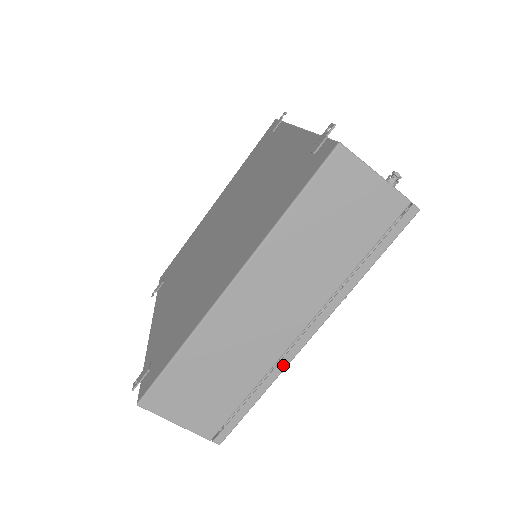
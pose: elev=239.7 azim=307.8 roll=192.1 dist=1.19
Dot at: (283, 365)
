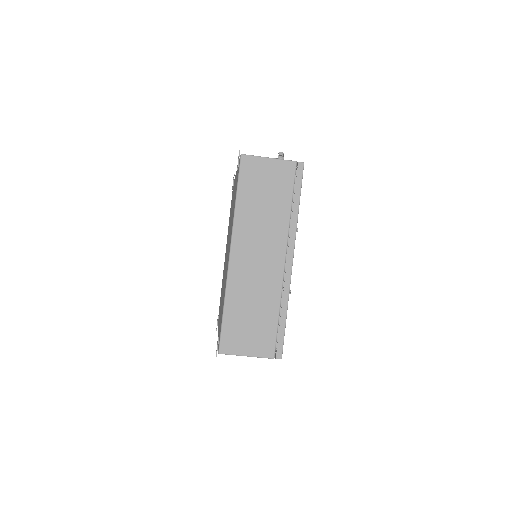
Dot at: (287, 287)
